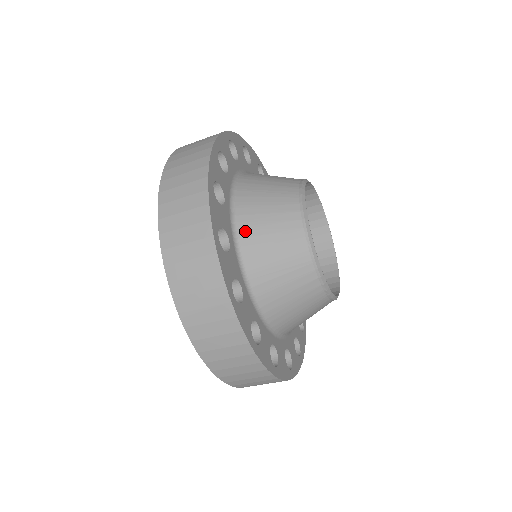
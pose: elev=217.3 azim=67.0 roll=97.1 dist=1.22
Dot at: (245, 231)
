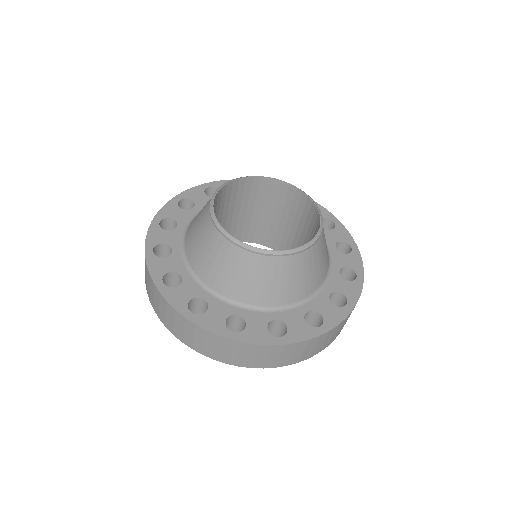
Dot at: (209, 280)
